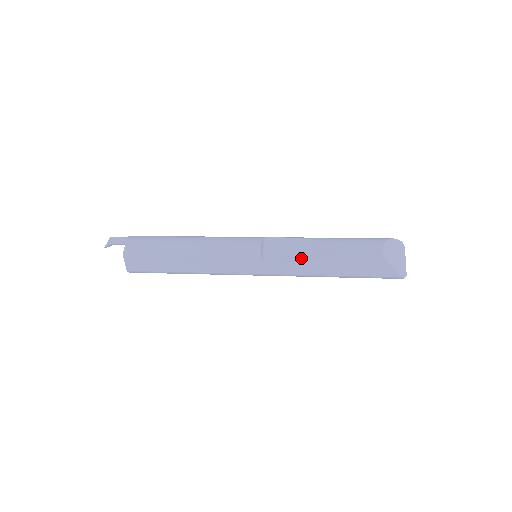
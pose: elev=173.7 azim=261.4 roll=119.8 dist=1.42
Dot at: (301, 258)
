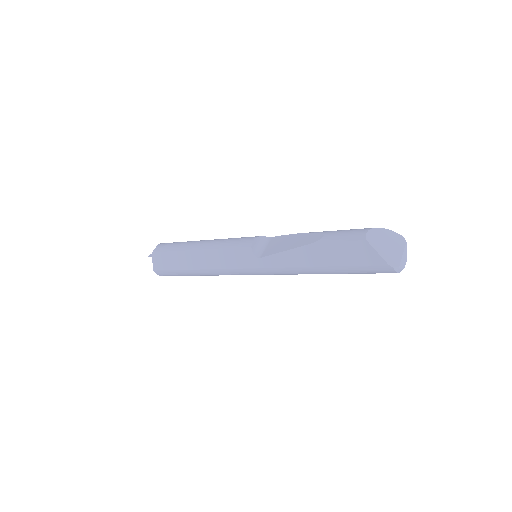
Dot at: (287, 248)
